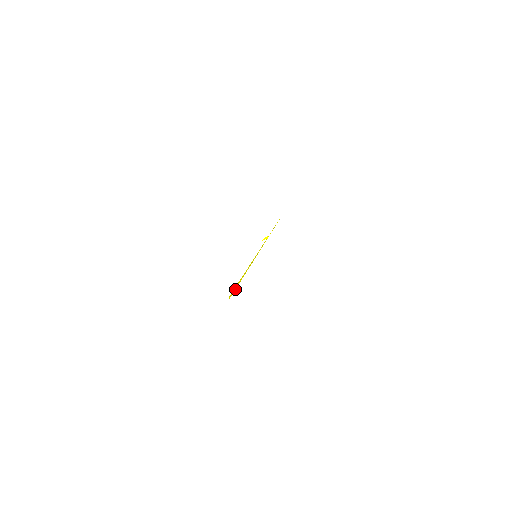
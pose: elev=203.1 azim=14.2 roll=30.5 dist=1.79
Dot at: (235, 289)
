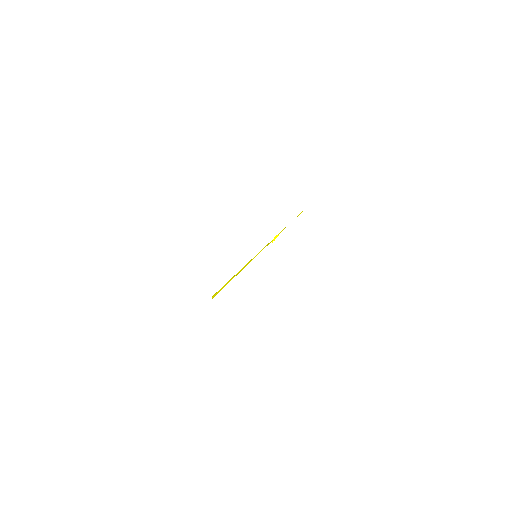
Dot at: (221, 289)
